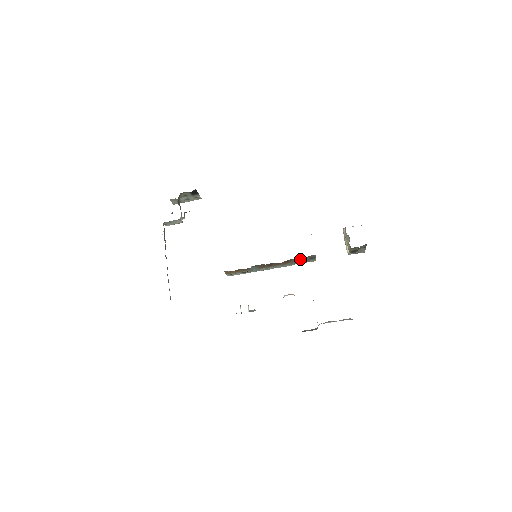
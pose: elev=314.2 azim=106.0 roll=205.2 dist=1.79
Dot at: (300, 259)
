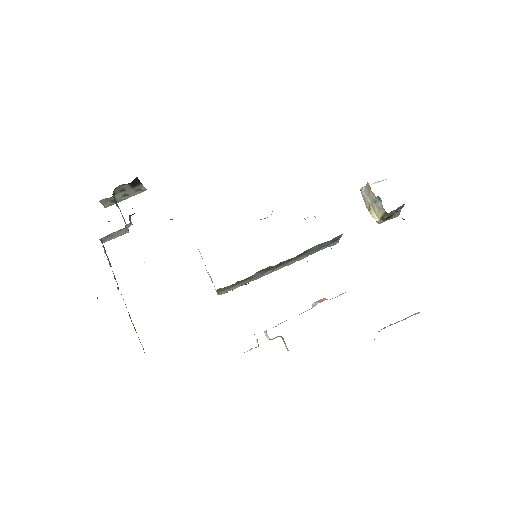
Dot at: (320, 245)
